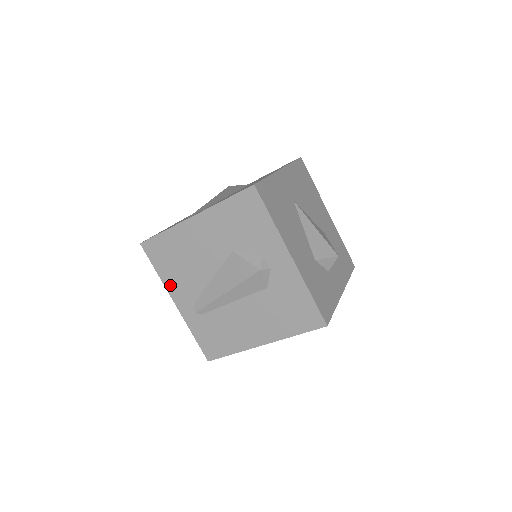
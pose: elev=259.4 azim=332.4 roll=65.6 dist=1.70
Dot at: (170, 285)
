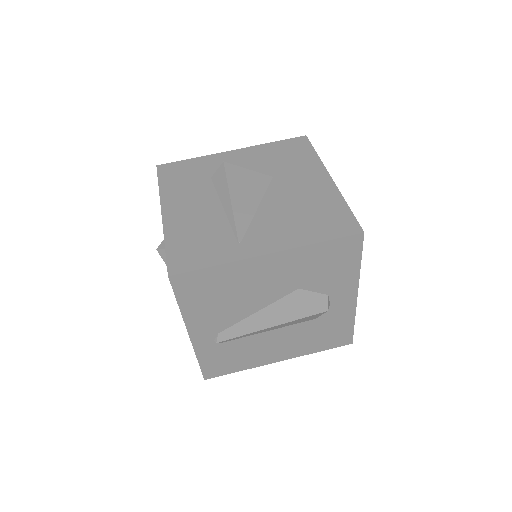
Dot at: (192, 318)
